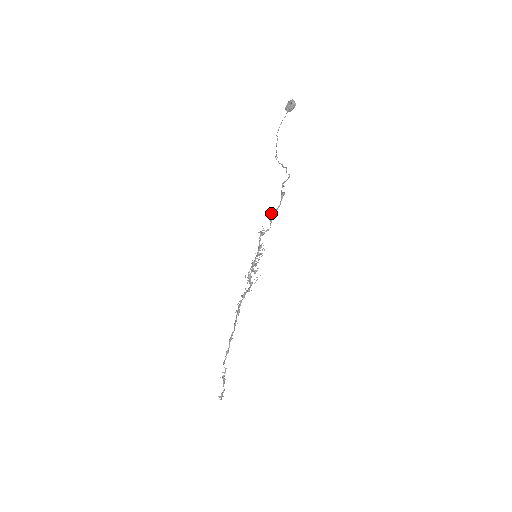
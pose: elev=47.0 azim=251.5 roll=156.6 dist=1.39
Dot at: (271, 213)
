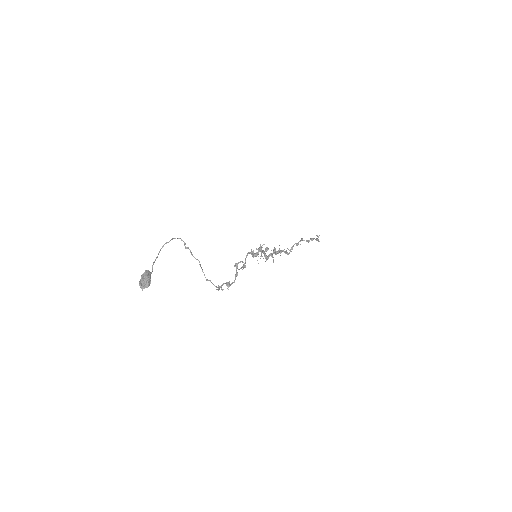
Dot at: occluded
